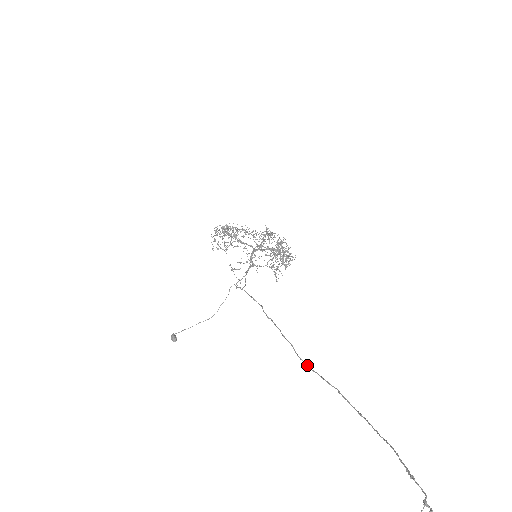
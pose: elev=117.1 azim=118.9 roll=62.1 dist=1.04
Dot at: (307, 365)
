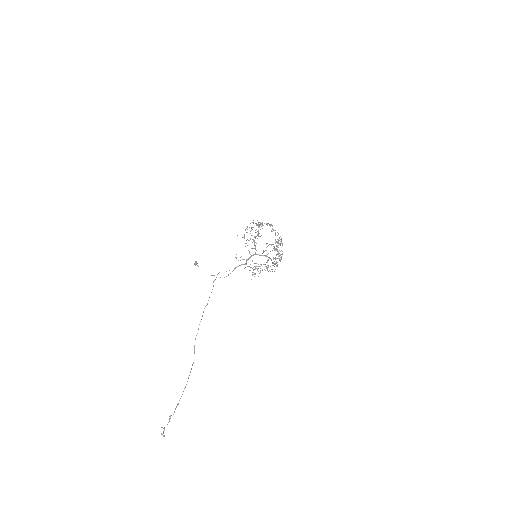
Dot at: (194, 345)
